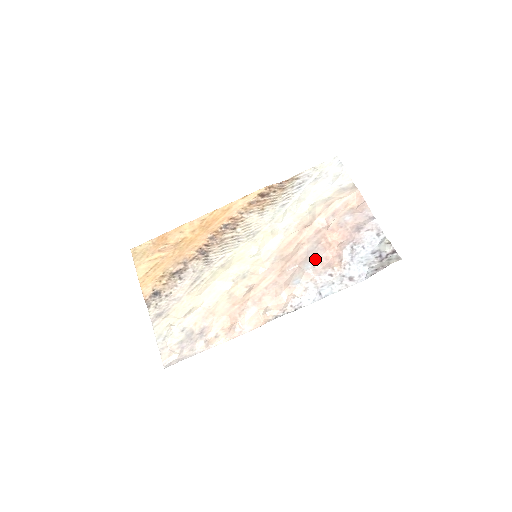
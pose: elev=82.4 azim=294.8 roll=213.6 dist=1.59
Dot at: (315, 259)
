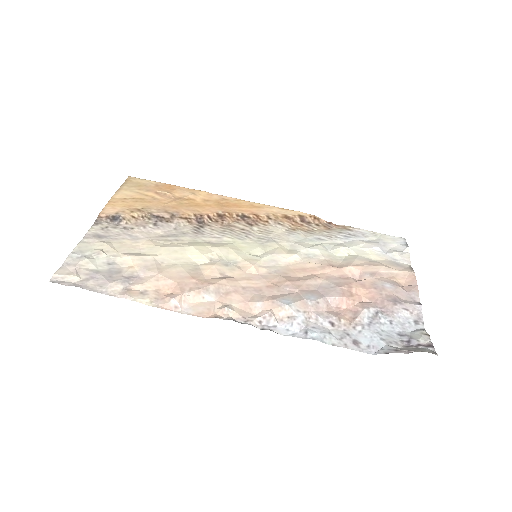
Dot at: (324, 296)
